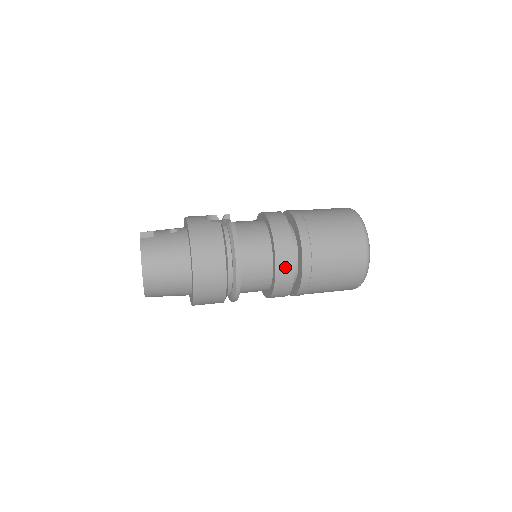
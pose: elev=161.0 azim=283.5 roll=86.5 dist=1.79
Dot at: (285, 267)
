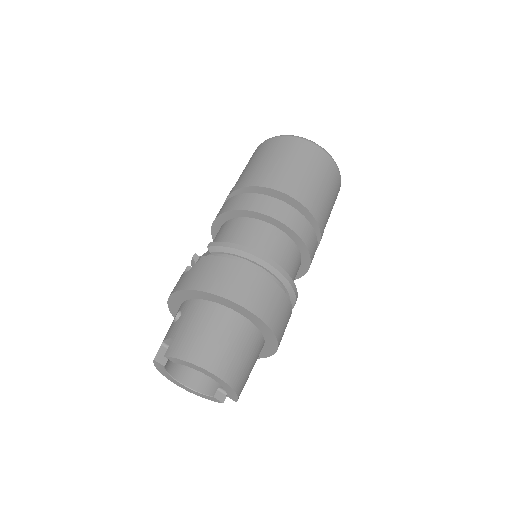
Dot at: (291, 217)
